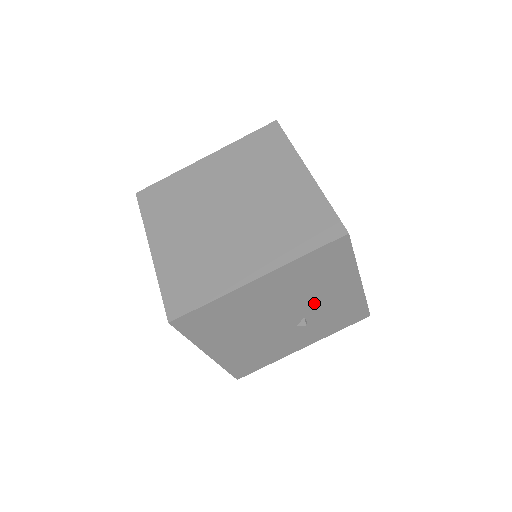
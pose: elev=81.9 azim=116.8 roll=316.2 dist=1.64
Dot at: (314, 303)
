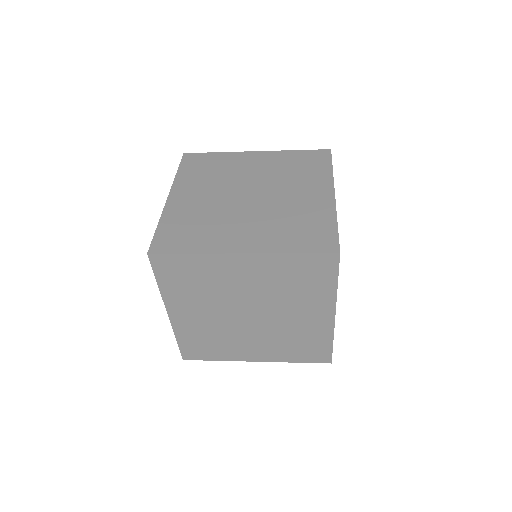
Dot at: occluded
